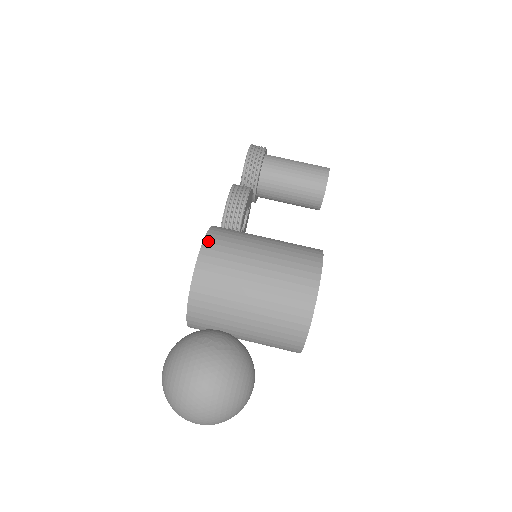
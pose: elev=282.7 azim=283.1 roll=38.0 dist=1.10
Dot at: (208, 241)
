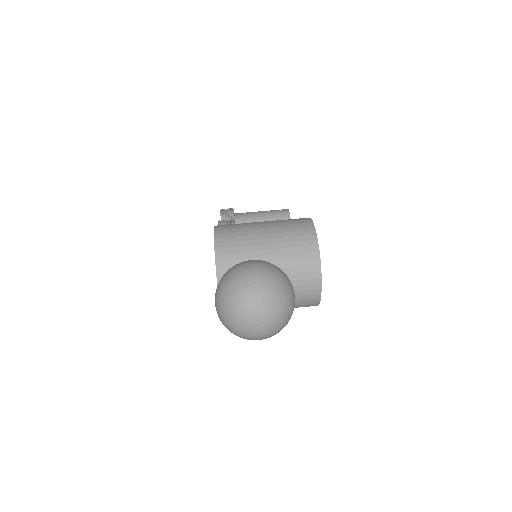
Dot at: (218, 227)
